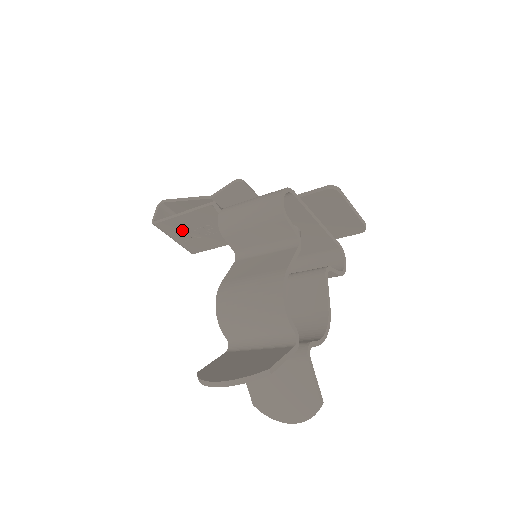
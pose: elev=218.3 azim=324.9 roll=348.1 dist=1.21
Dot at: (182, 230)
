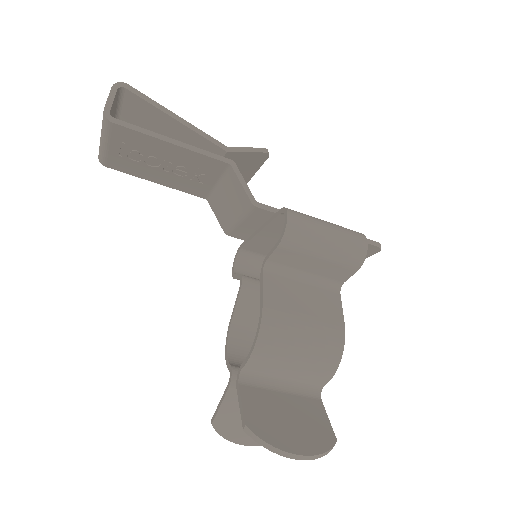
Dot at: (140, 149)
